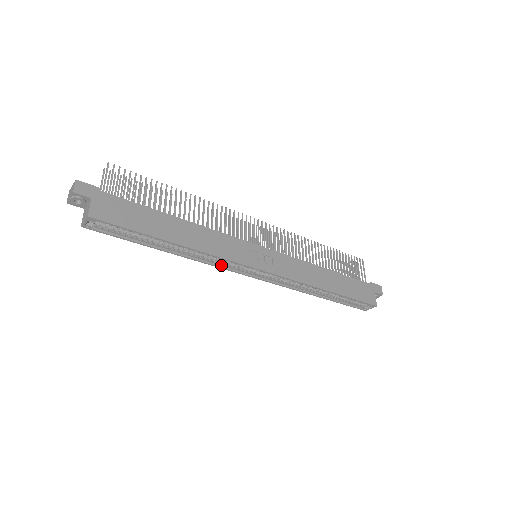
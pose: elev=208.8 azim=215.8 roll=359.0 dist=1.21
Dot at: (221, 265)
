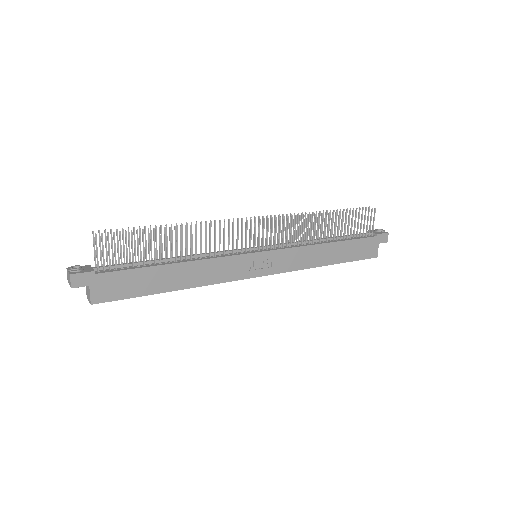
Dot at: occluded
